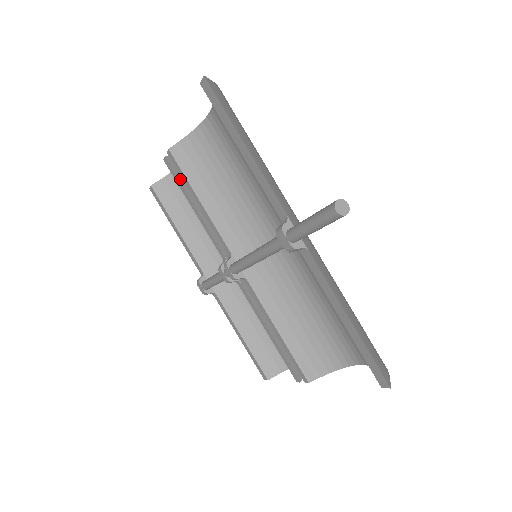
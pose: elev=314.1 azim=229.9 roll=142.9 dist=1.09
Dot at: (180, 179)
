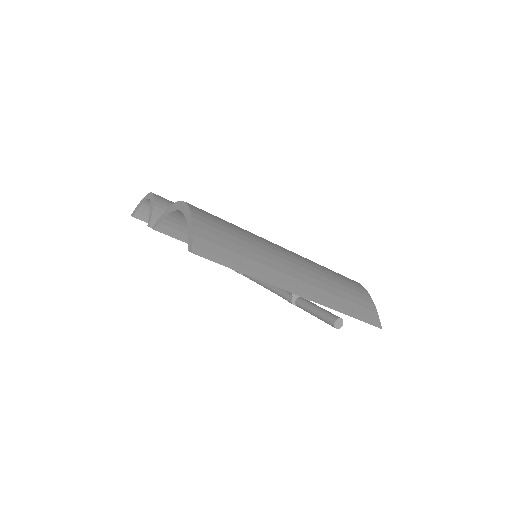
Dot at: occluded
